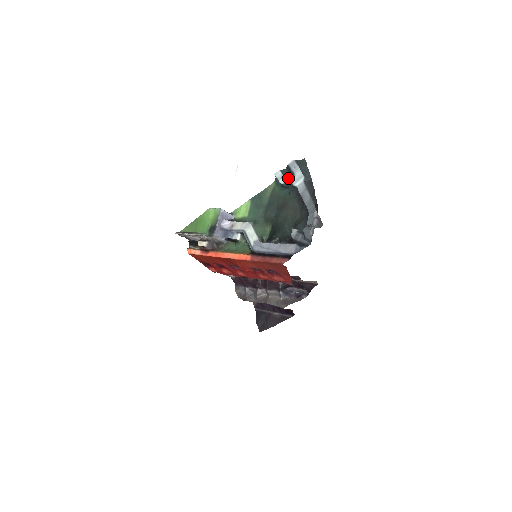
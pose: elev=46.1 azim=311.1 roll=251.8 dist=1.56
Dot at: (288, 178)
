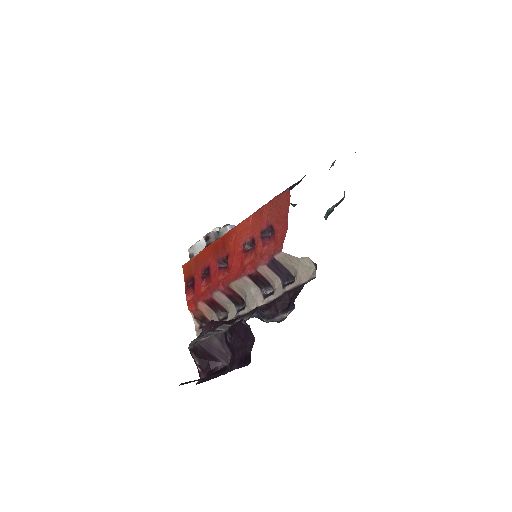
Dot at: occluded
